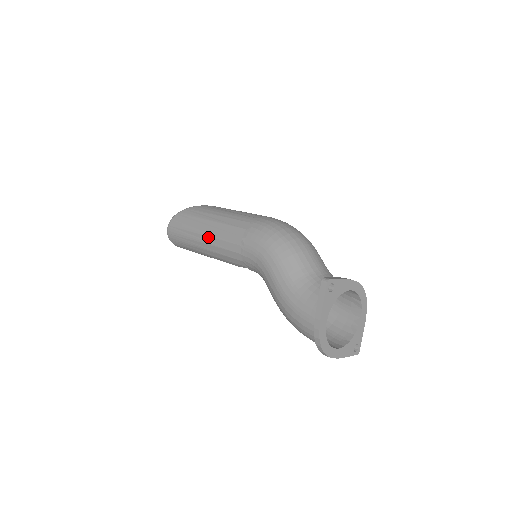
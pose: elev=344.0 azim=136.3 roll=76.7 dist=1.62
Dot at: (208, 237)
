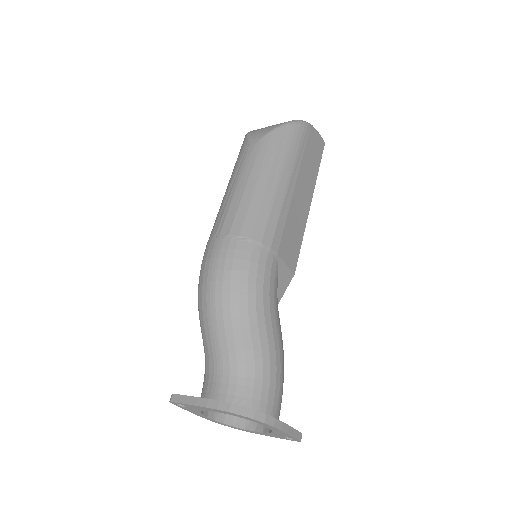
Dot at: occluded
